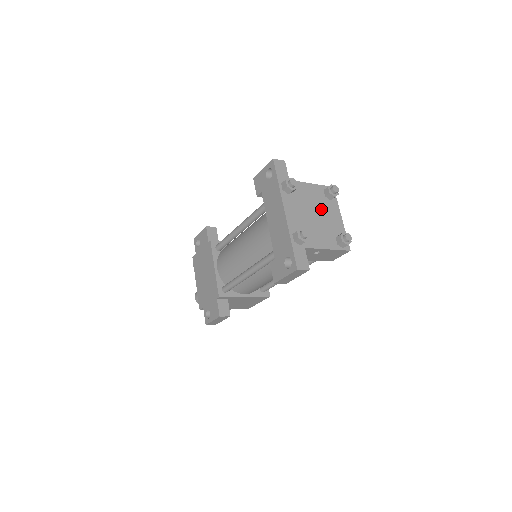
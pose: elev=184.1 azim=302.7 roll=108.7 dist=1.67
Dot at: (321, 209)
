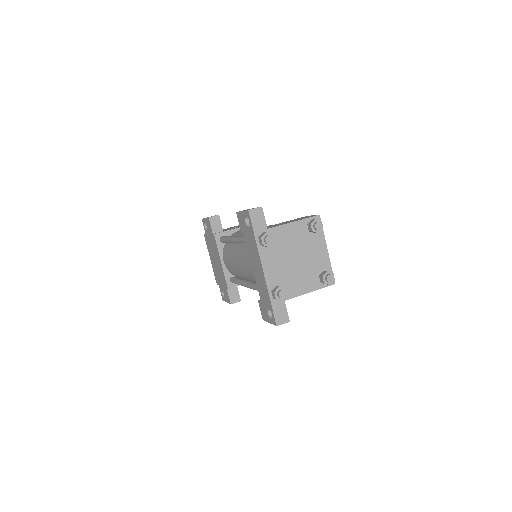
Dot at: (304, 249)
